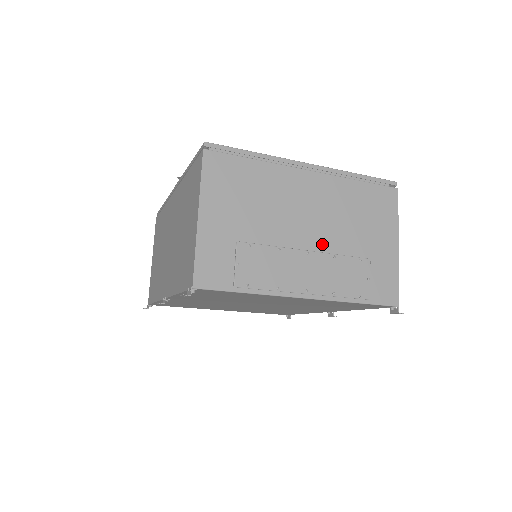
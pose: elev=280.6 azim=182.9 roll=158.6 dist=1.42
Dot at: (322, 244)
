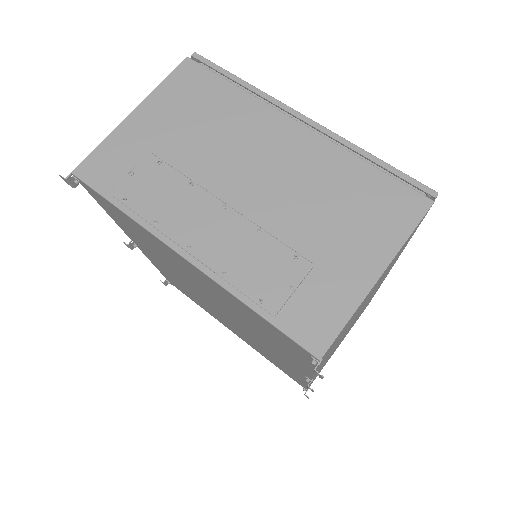
Dot at: (254, 209)
